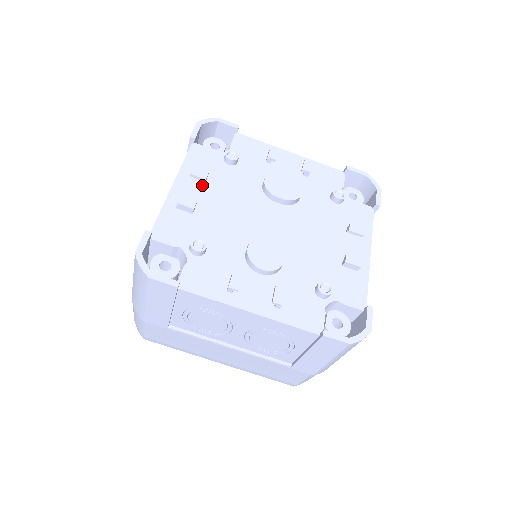
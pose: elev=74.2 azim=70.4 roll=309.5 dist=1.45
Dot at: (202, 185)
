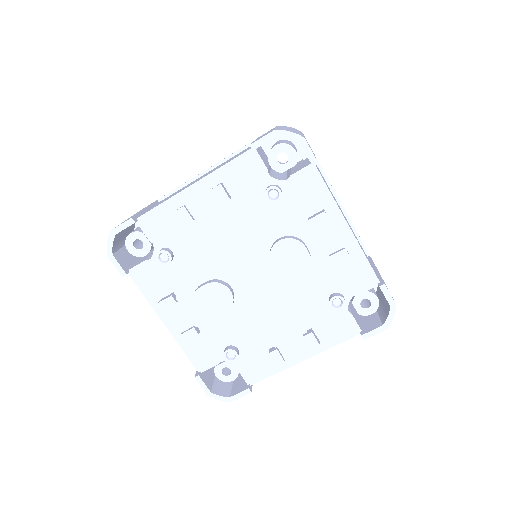
Dot at: occluded
